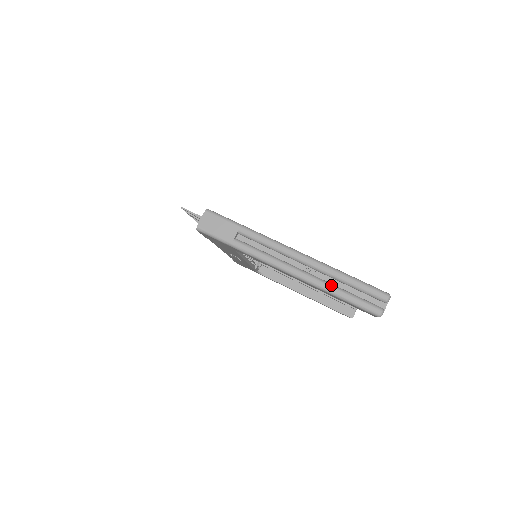
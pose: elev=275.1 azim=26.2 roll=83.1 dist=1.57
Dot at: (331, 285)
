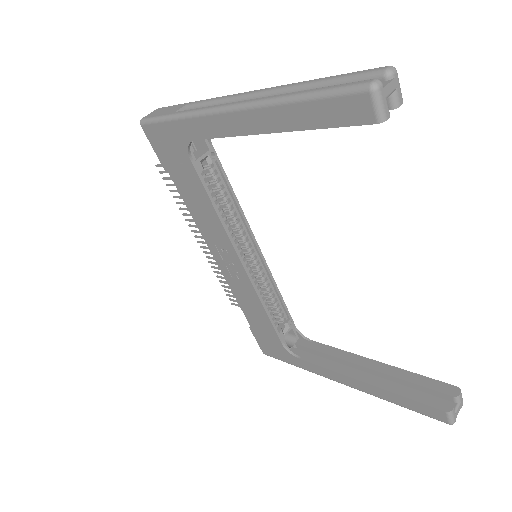
Dot at: (291, 93)
